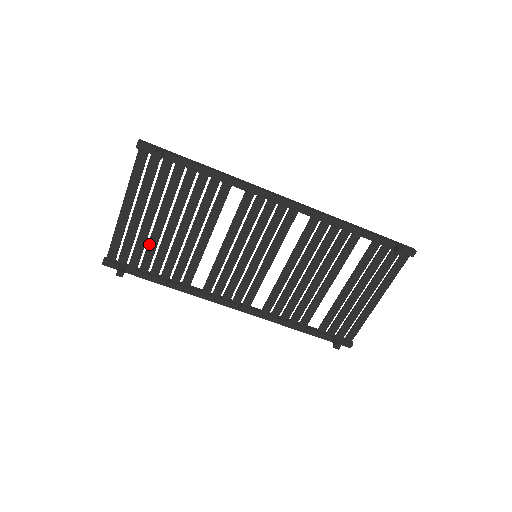
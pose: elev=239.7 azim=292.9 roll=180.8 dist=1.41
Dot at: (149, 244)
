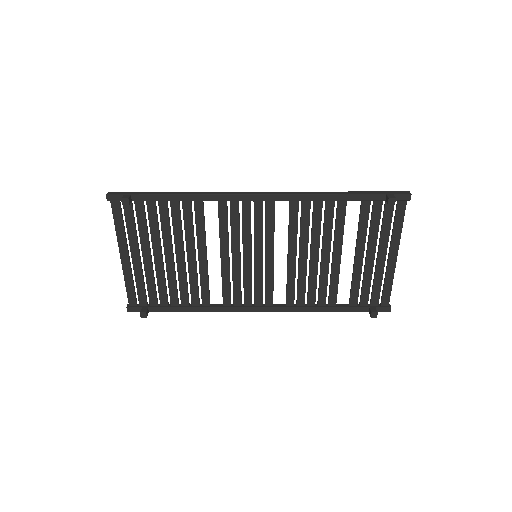
Dot at: (158, 280)
